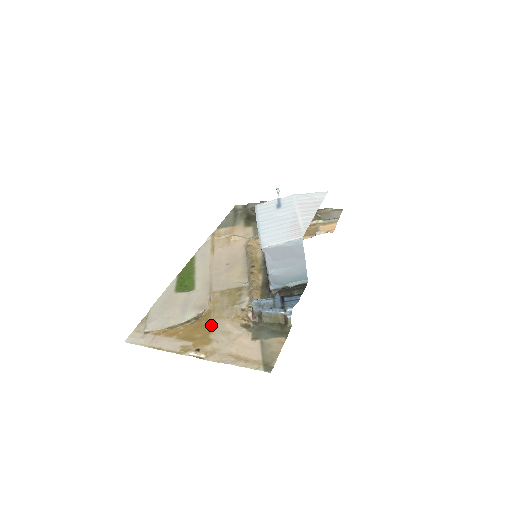
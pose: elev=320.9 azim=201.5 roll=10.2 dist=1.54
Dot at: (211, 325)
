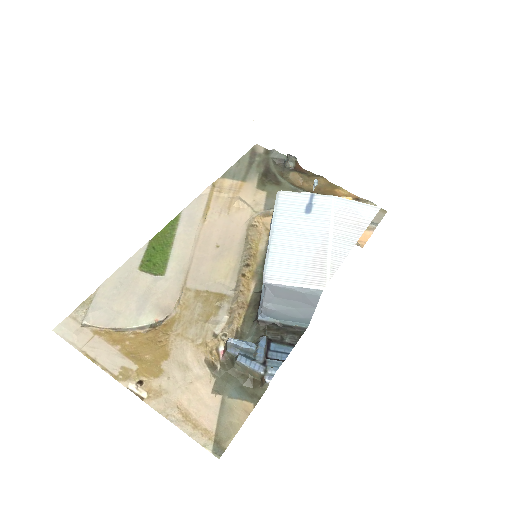
Dot at: (168, 345)
